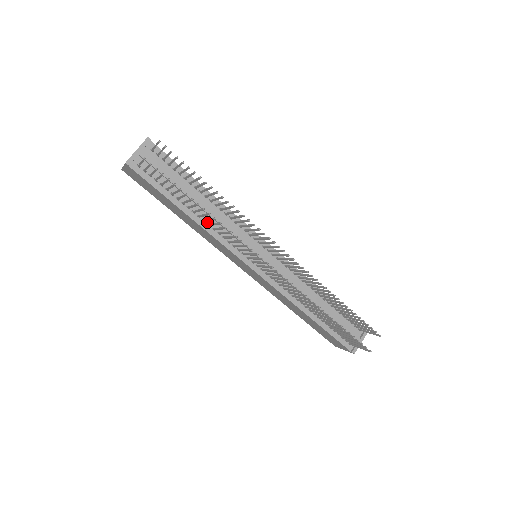
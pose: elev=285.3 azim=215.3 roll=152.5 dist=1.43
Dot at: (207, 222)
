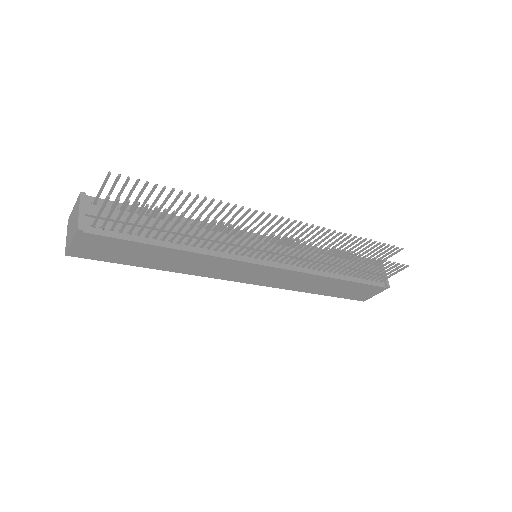
Dot at: (197, 245)
